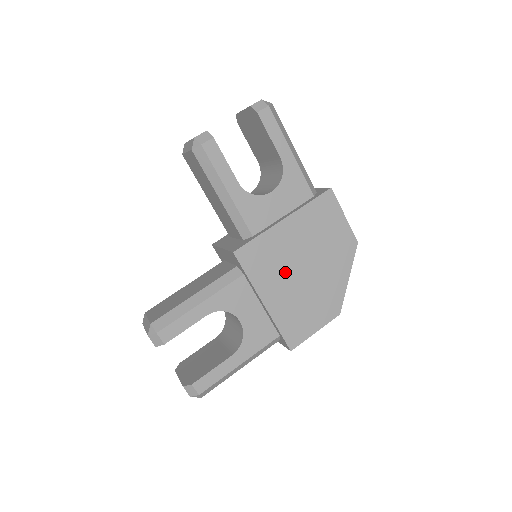
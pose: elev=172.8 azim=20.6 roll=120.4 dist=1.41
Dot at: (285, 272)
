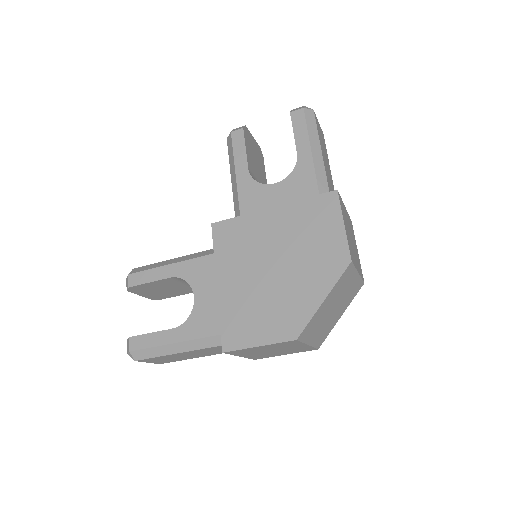
Dot at: (251, 261)
